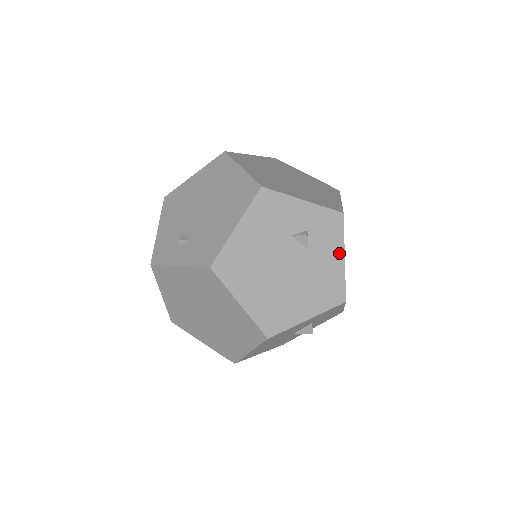
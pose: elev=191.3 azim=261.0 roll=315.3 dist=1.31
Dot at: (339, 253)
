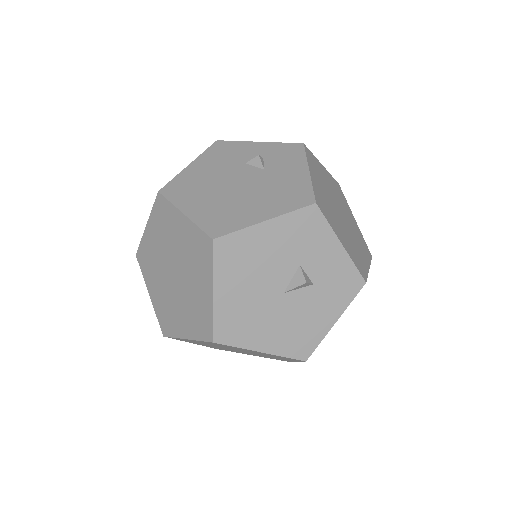
Dot at: (302, 168)
